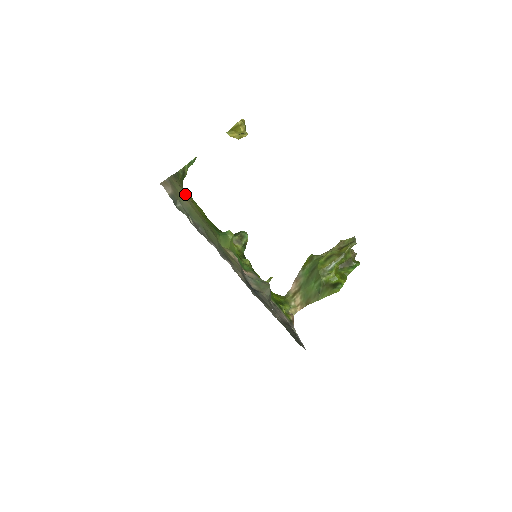
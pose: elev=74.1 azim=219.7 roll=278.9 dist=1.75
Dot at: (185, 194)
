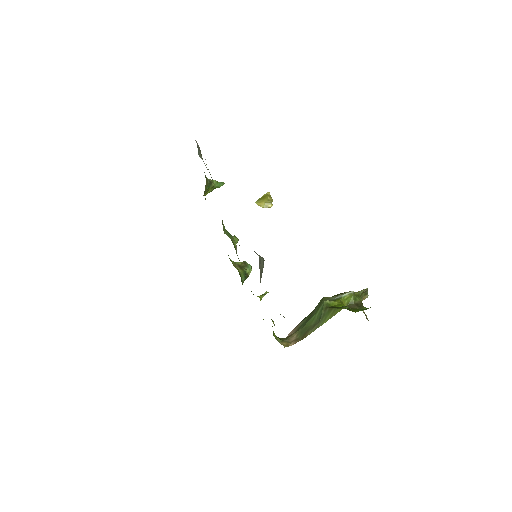
Dot at: occluded
